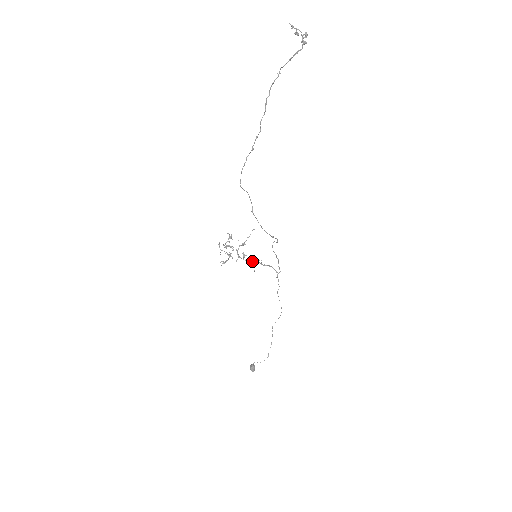
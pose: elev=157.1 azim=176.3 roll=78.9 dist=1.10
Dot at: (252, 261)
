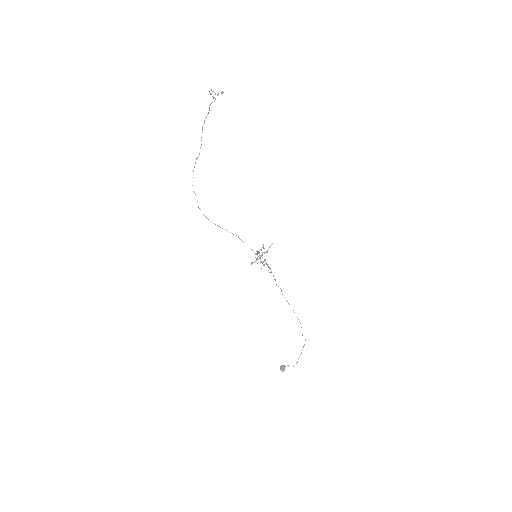
Dot at: occluded
